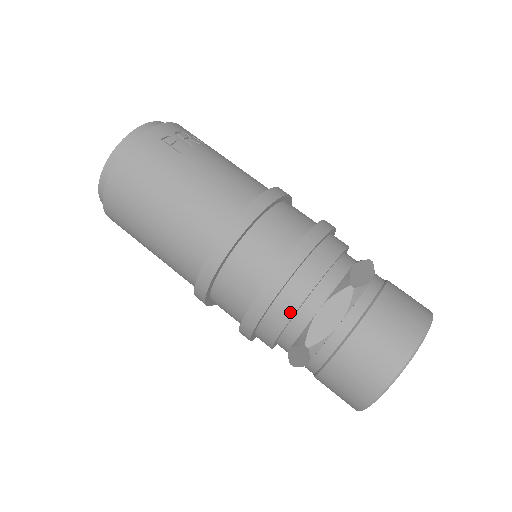
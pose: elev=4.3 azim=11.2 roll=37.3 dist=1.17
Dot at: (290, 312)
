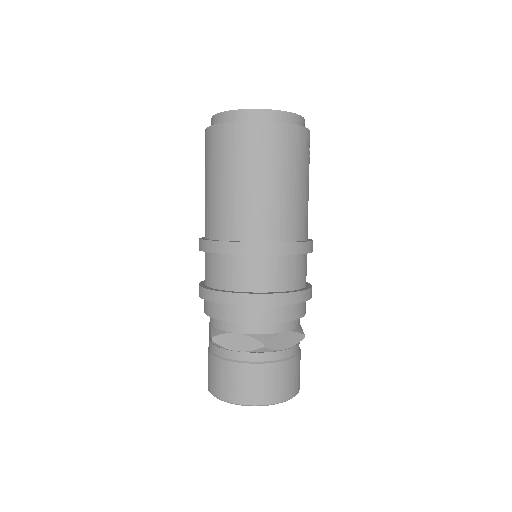
Dot at: (277, 319)
